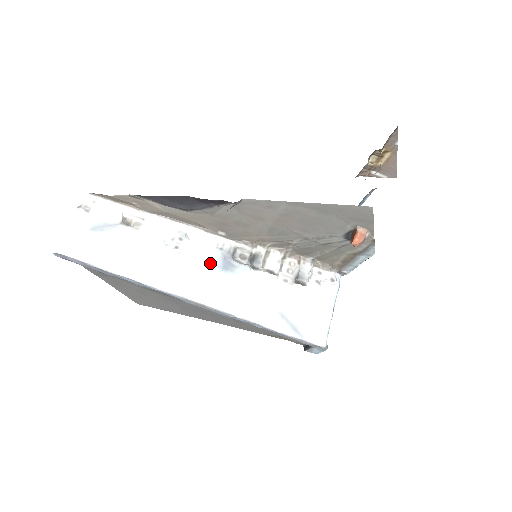
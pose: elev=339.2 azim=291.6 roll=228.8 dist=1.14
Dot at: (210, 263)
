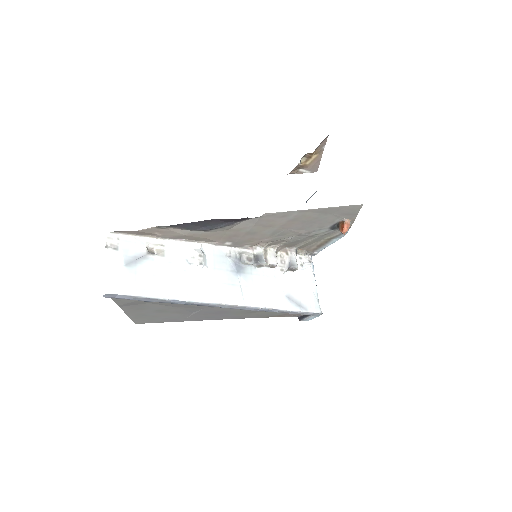
Dot at: (227, 270)
